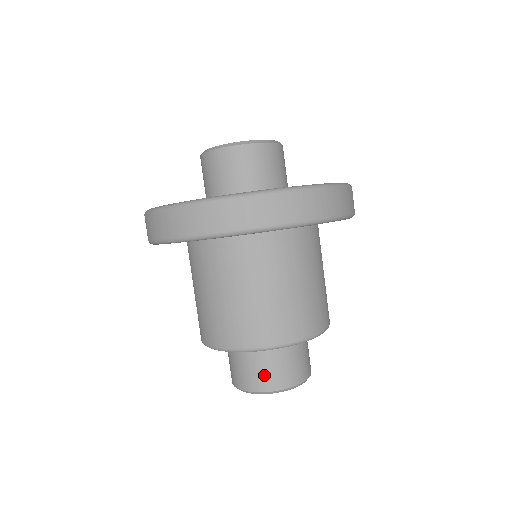
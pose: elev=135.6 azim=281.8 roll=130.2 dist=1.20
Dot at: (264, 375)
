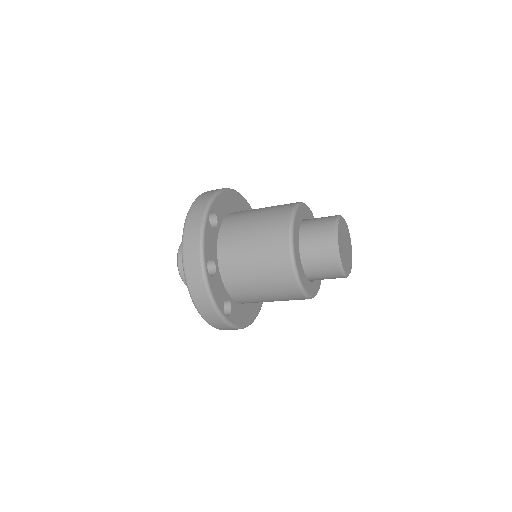
Dot at: (324, 219)
